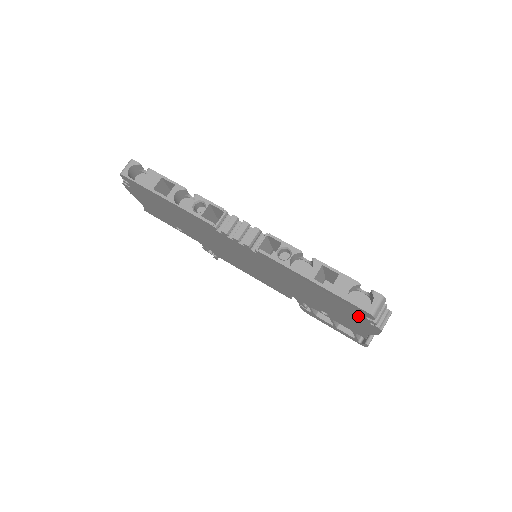
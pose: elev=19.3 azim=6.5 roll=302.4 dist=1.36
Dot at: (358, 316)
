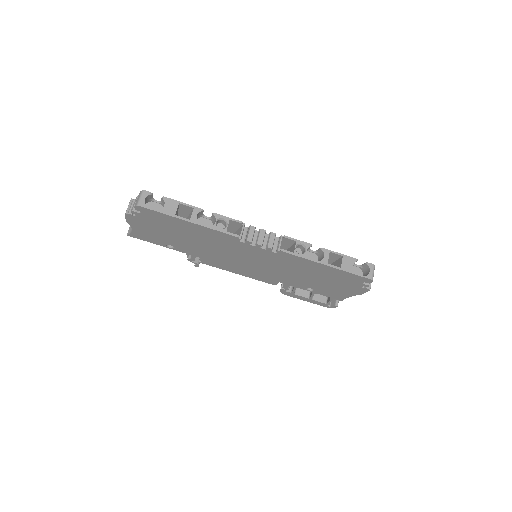
Dot at: (354, 284)
